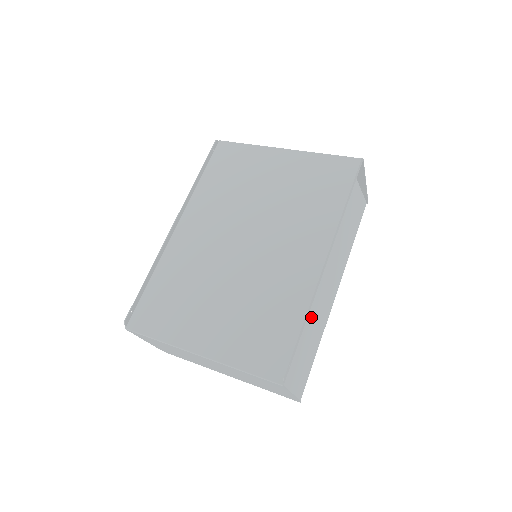
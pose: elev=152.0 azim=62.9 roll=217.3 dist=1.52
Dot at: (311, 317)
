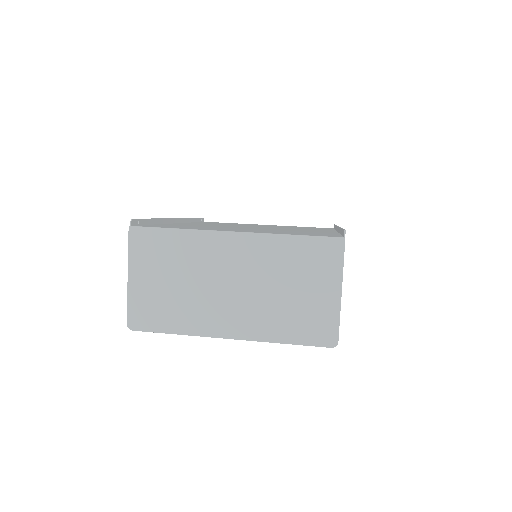
Dot at: occluded
